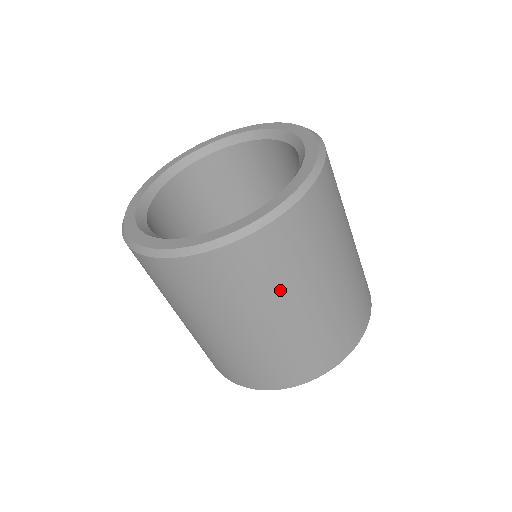
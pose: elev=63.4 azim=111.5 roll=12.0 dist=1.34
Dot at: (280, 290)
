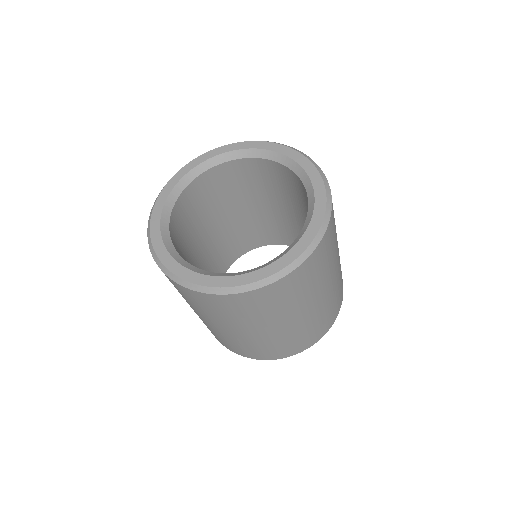
Dot at: (285, 311)
